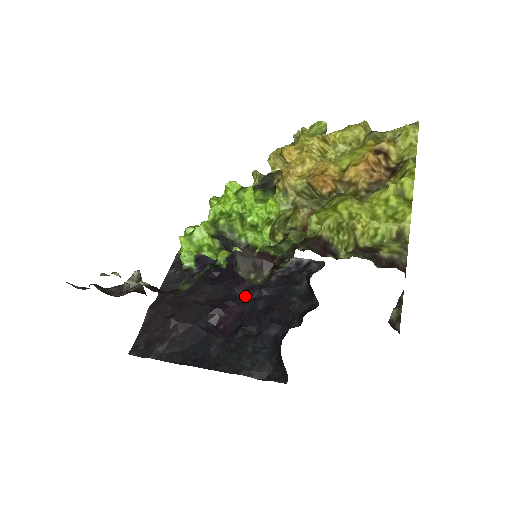
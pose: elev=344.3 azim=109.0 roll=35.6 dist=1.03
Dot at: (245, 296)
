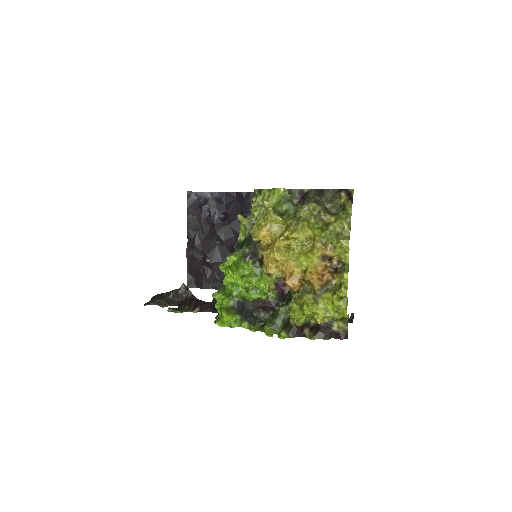
Dot at: occluded
